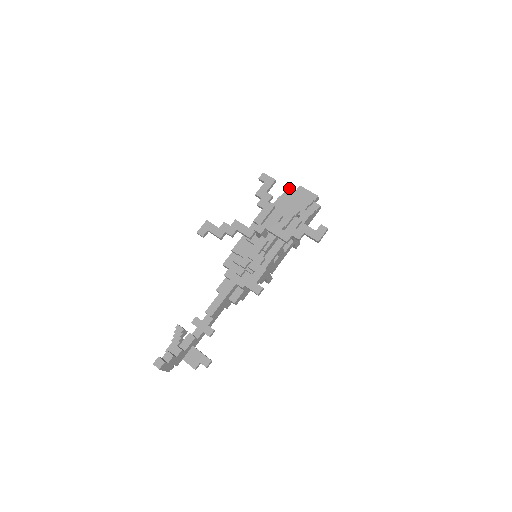
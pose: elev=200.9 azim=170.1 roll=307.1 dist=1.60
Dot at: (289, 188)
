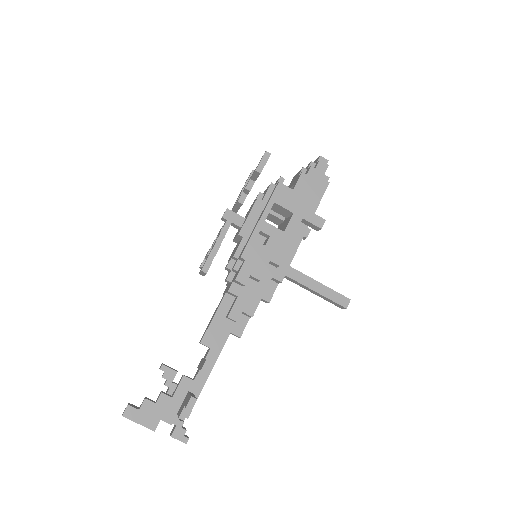
Dot at: occluded
